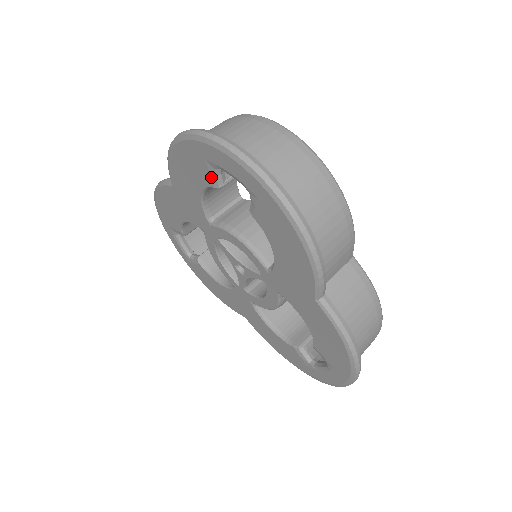
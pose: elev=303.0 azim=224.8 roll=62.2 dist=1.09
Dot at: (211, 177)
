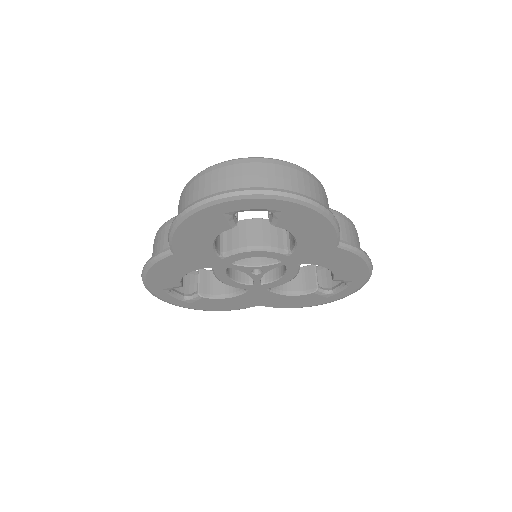
Dot at: (229, 223)
